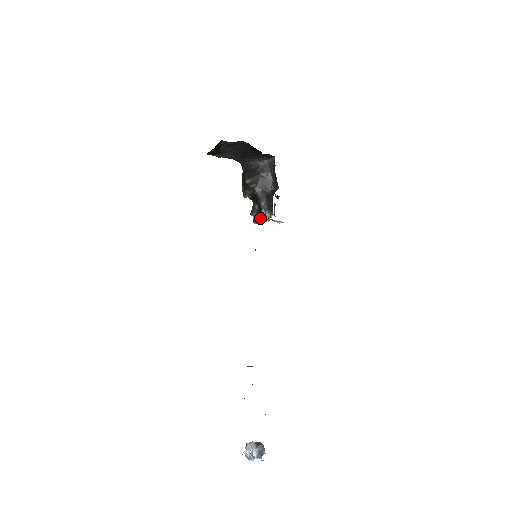
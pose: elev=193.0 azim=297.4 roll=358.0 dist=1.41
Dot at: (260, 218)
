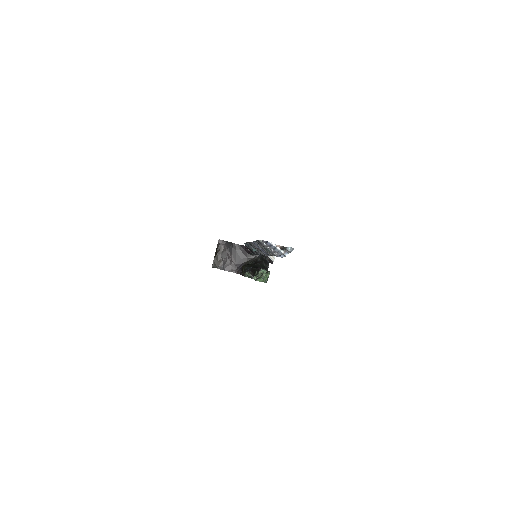
Dot at: (260, 277)
